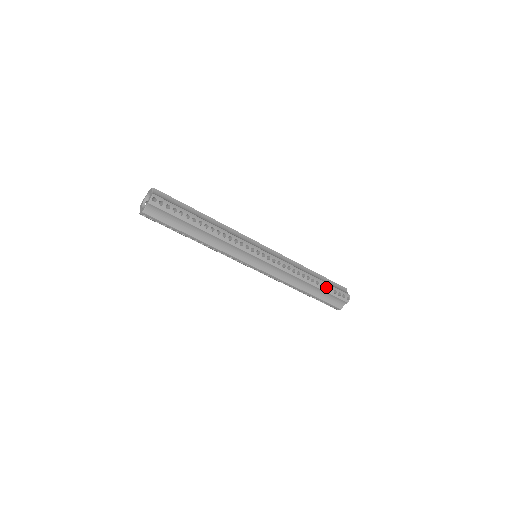
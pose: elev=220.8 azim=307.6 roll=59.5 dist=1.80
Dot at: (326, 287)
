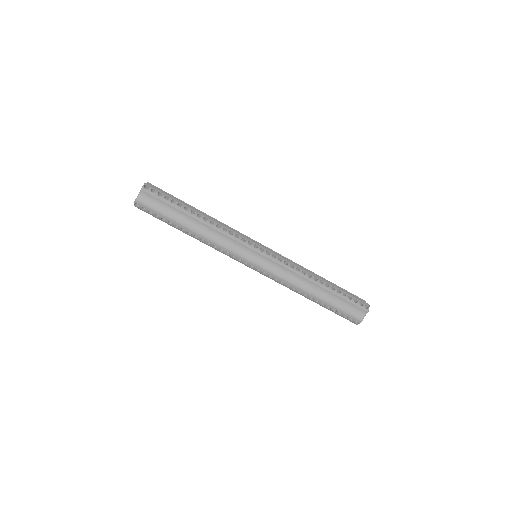
Dot at: (339, 292)
